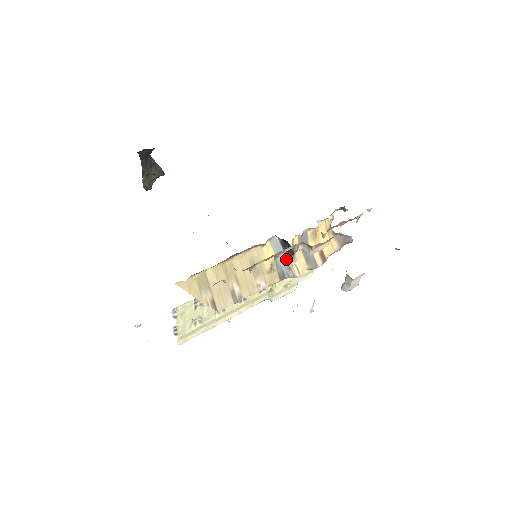
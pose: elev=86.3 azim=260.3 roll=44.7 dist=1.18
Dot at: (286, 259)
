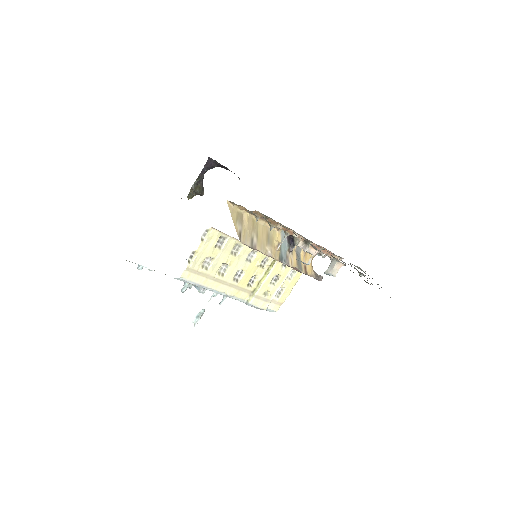
Dot at: (287, 249)
